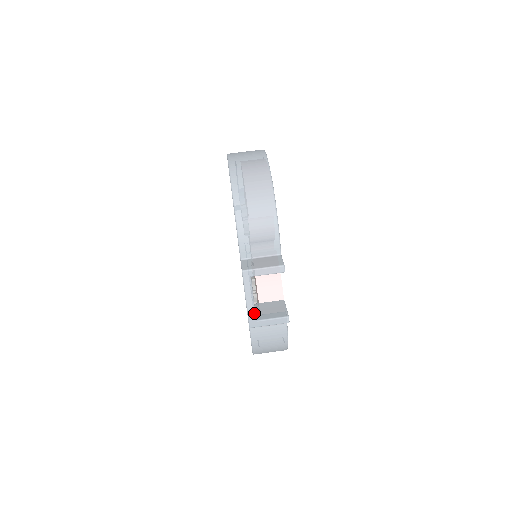
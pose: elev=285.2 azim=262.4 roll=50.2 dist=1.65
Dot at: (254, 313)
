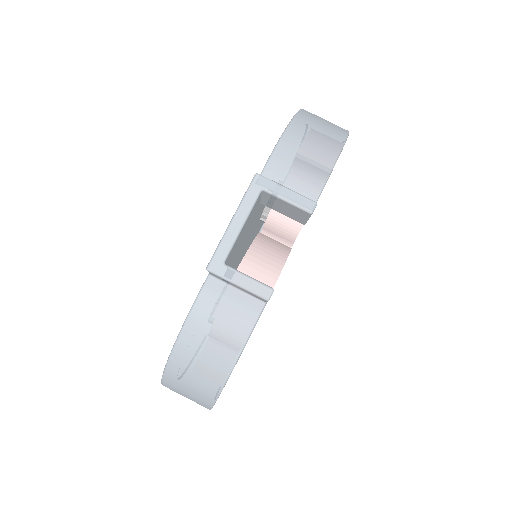
Dot at: (229, 248)
